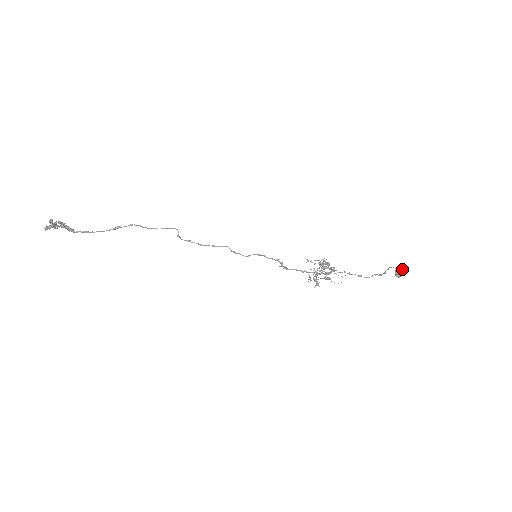
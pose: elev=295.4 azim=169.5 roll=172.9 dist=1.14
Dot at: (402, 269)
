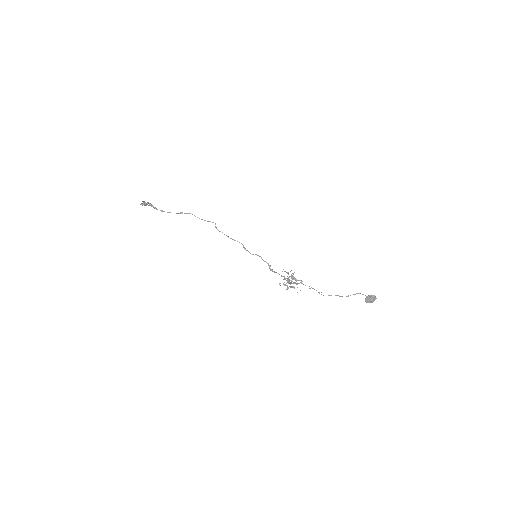
Dot at: (371, 298)
